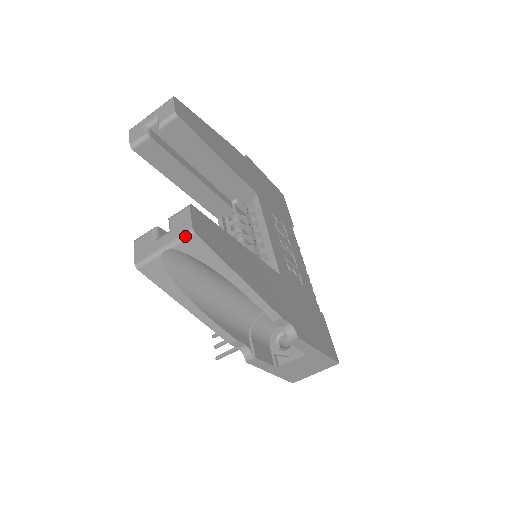
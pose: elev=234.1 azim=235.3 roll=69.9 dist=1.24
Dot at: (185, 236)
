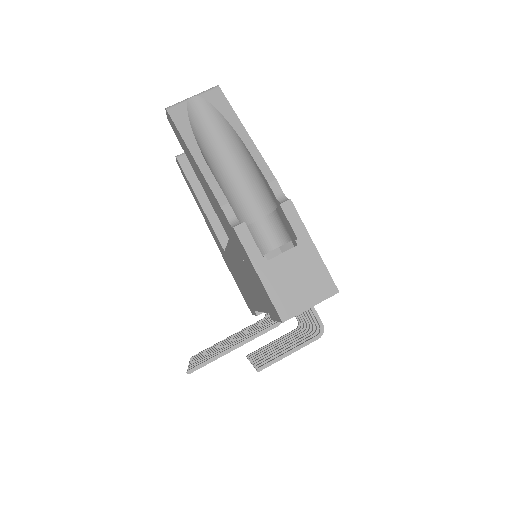
Dot at: (211, 88)
